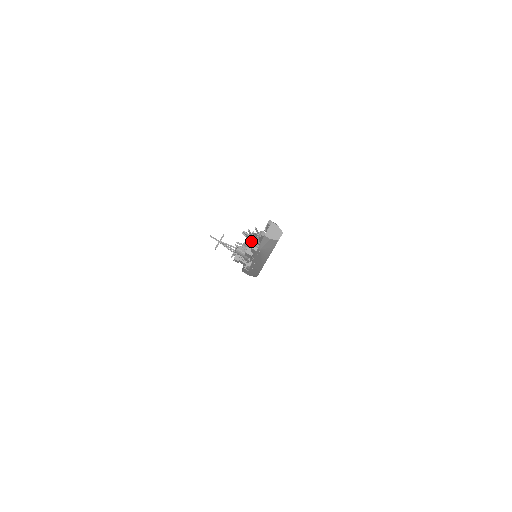
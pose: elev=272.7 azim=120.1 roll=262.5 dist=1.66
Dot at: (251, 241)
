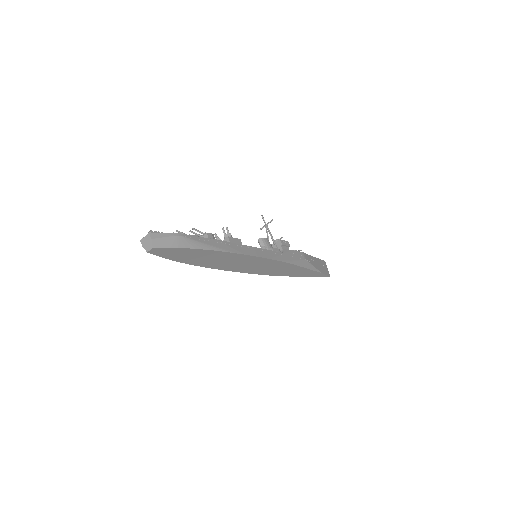
Dot at: occluded
